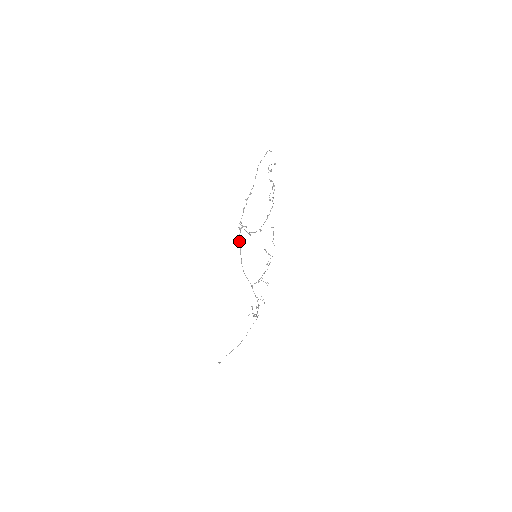
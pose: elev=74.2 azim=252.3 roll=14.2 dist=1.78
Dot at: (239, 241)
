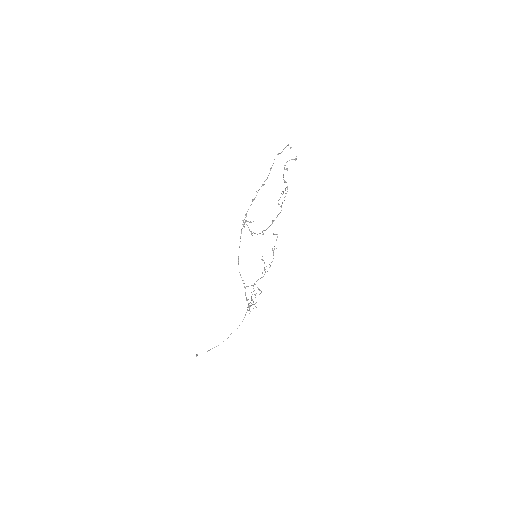
Dot at: (240, 236)
